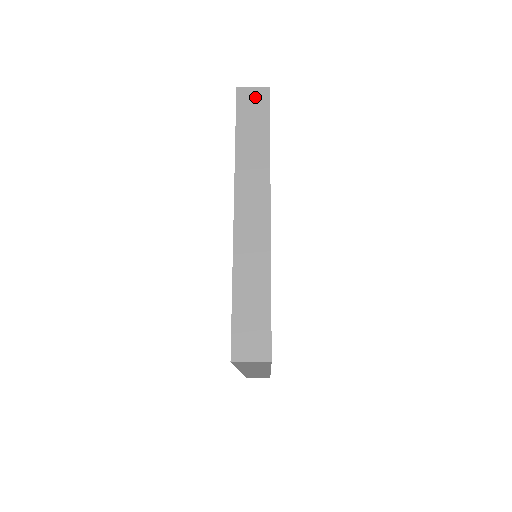
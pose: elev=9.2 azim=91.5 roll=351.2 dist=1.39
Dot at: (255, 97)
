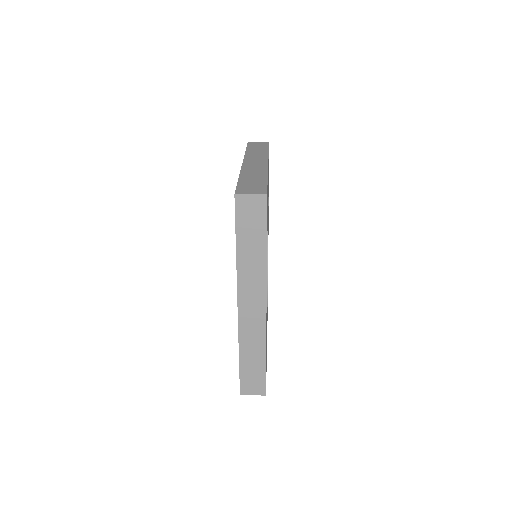
Dot at: (253, 205)
